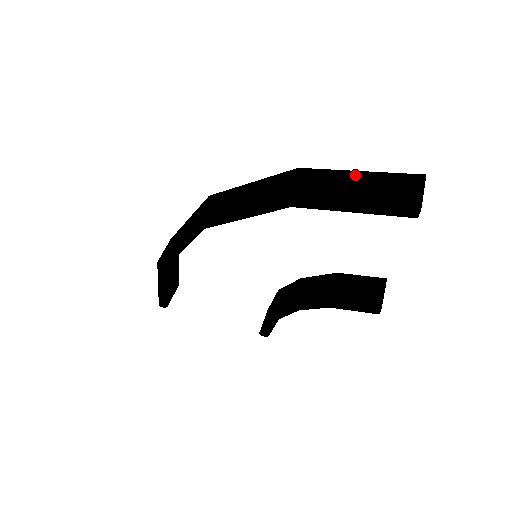
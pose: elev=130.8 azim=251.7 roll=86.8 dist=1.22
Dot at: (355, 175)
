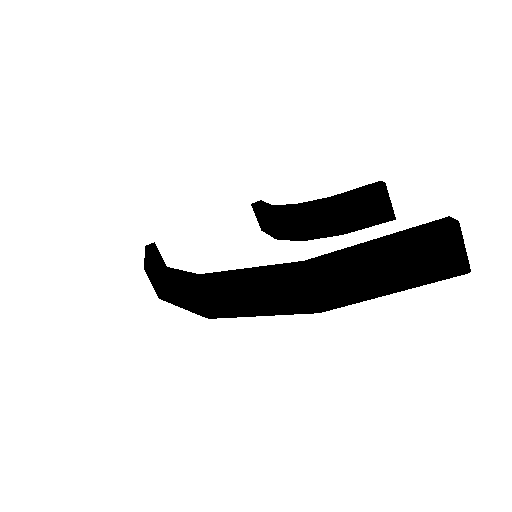
Dot at: (375, 255)
